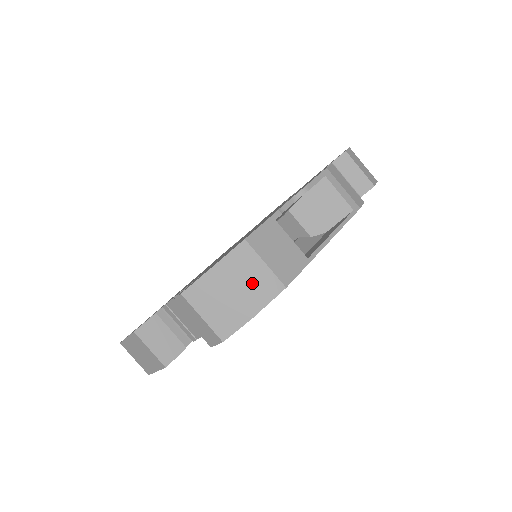
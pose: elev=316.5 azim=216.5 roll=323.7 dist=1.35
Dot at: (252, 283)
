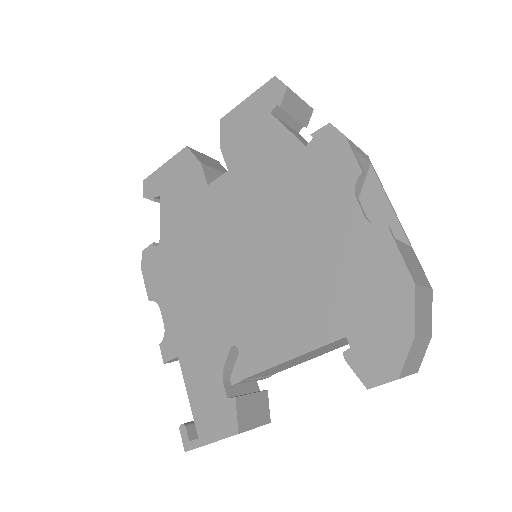
Dot at: (426, 312)
